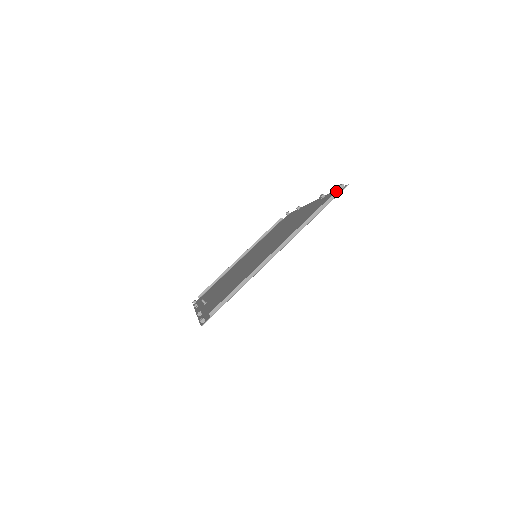
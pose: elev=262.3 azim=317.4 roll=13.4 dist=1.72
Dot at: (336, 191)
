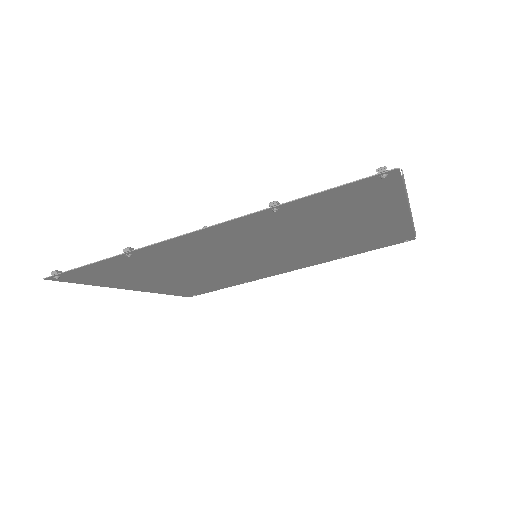
Dot at: occluded
